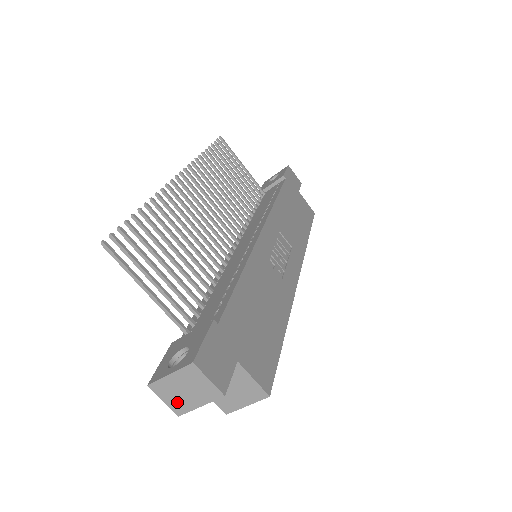
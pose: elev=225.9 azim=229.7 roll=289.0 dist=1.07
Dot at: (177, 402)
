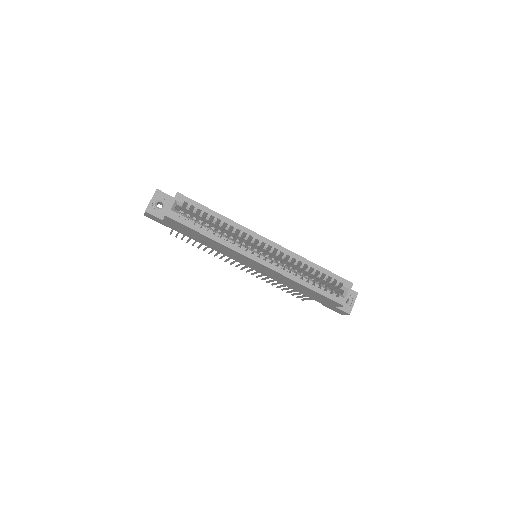
Dot at: occluded
